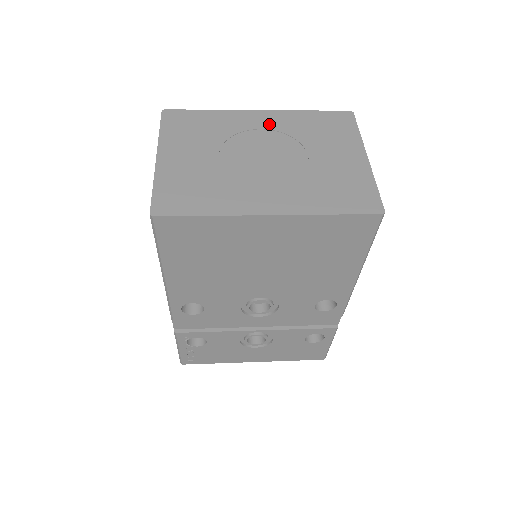
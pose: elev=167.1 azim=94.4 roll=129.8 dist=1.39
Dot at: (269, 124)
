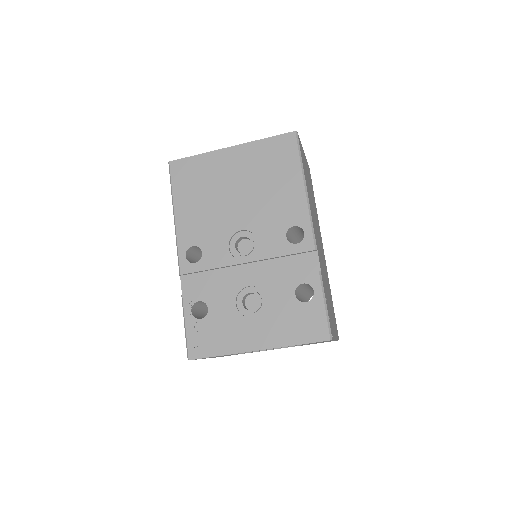
Dot at: occluded
